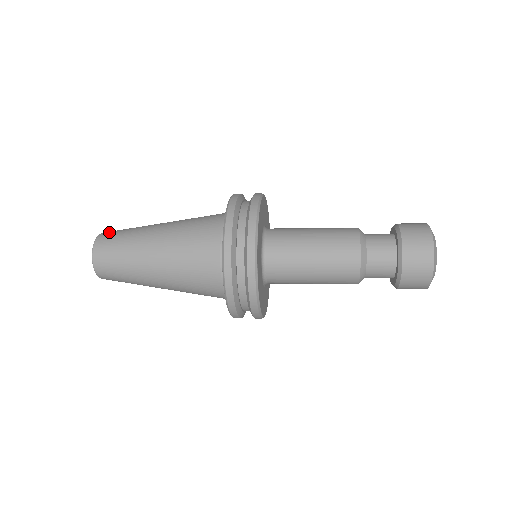
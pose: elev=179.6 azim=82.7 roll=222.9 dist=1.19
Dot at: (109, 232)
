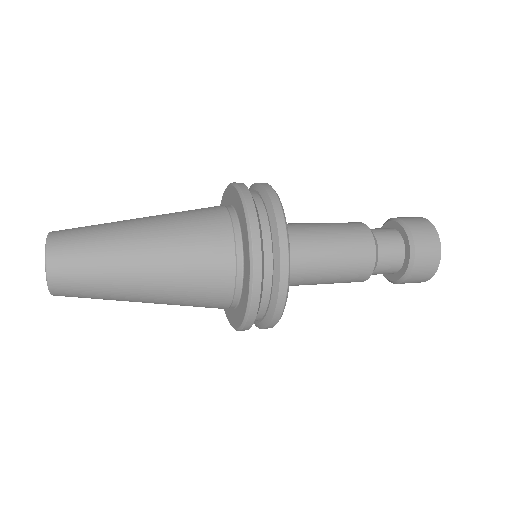
Dot at: (65, 229)
